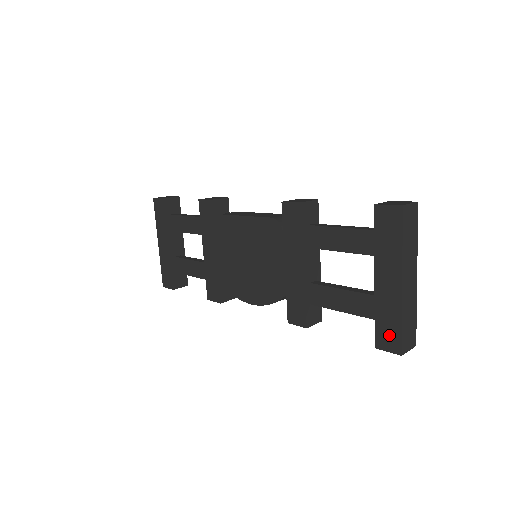
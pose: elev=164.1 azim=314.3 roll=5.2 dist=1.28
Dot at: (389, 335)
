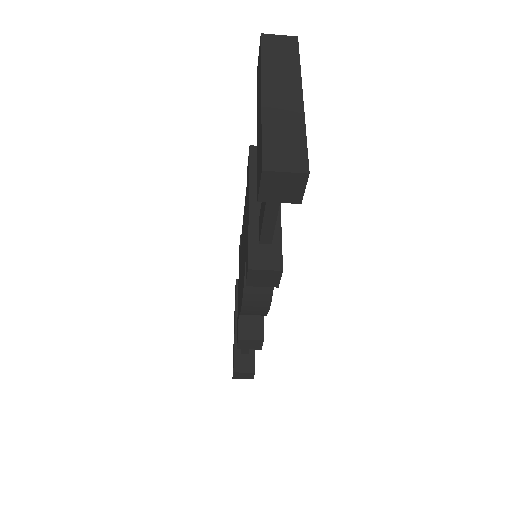
Dot at: (259, 164)
